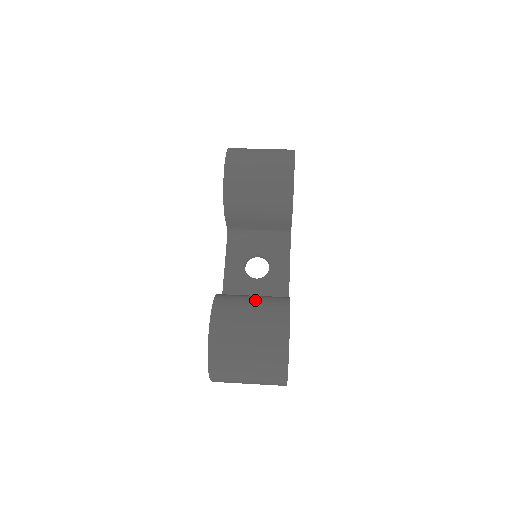
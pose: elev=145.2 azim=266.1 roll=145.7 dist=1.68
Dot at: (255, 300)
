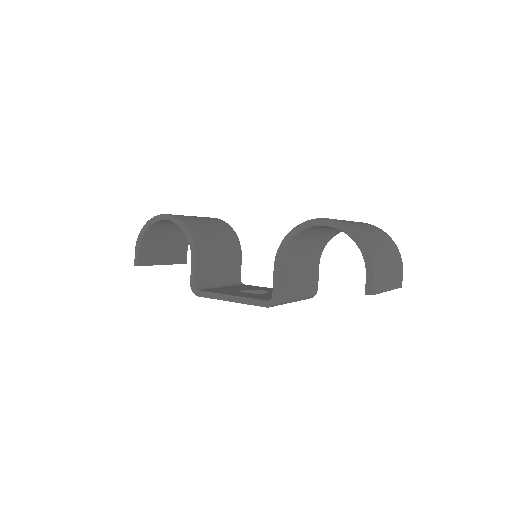
Dot at: occluded
